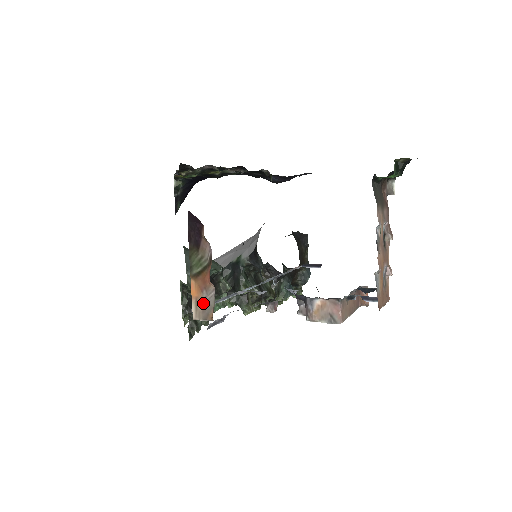
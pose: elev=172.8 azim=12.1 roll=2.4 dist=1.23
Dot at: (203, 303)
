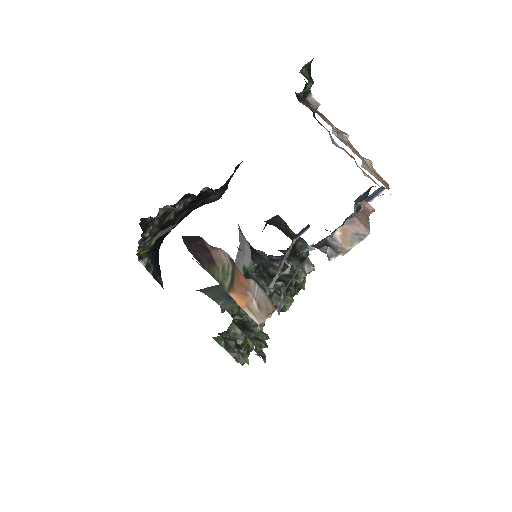
Dot at: (255, 304)
